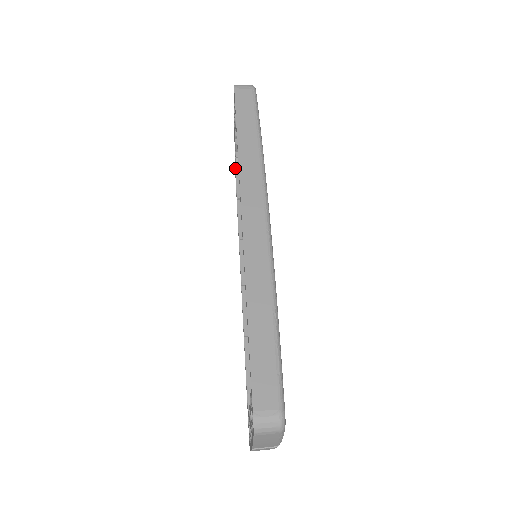
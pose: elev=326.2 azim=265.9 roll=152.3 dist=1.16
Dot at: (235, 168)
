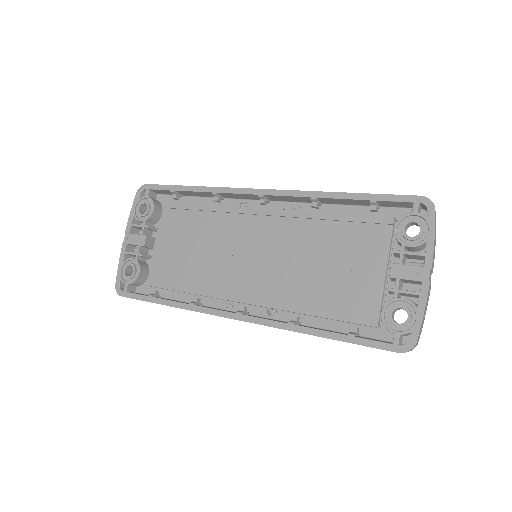
Dot at: (127, 282)
